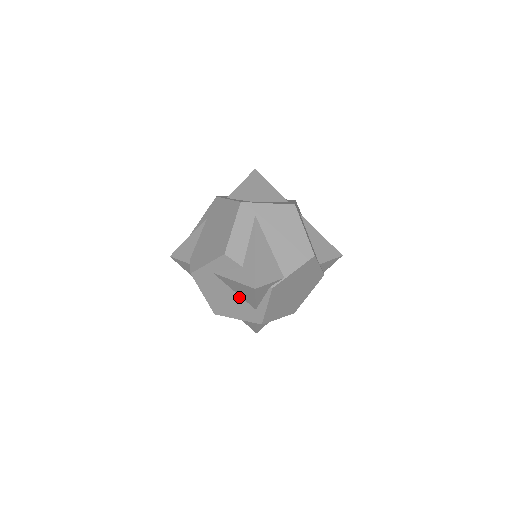
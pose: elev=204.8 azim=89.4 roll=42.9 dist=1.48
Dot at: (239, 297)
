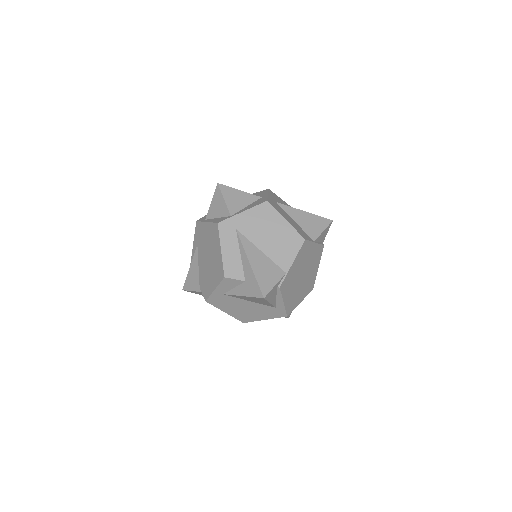
Dot at: (256, 304)
